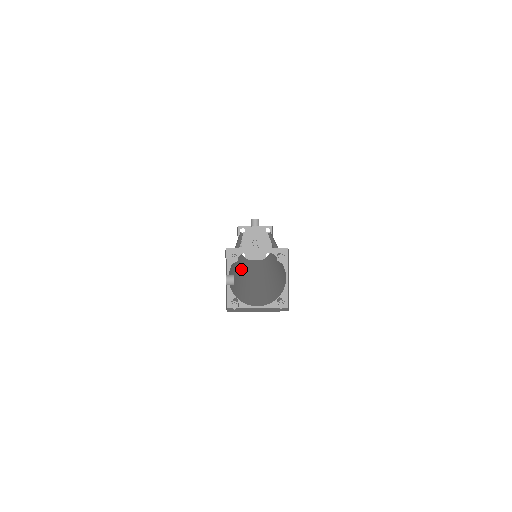
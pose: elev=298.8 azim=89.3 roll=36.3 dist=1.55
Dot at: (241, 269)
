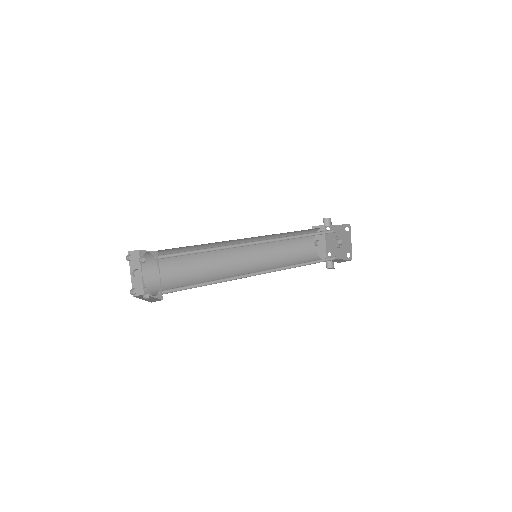
Dot at: (254, 267)
